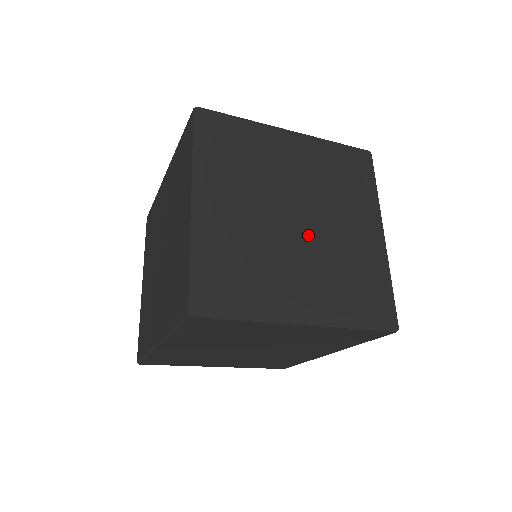
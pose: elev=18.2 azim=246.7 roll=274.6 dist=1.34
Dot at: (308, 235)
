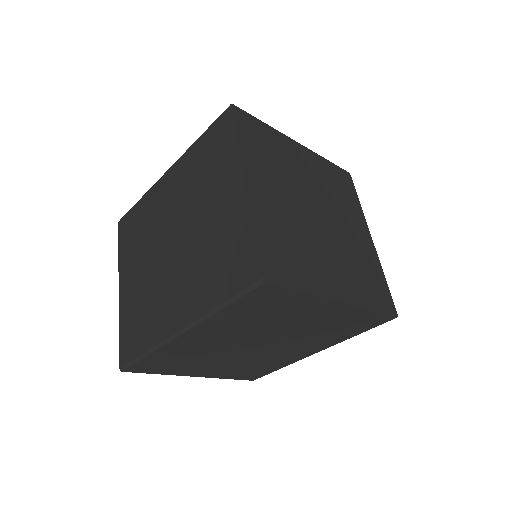
Dot at: (327, 229)
